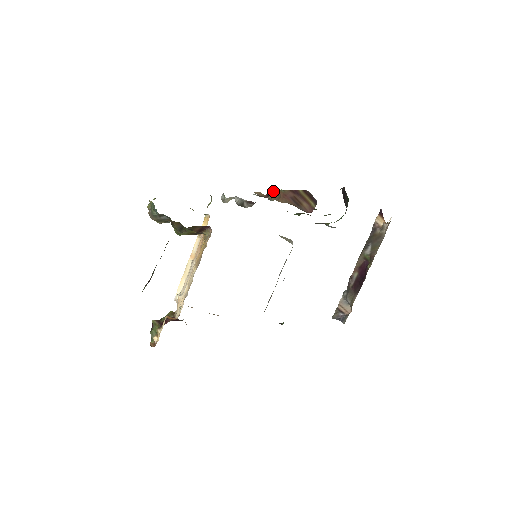
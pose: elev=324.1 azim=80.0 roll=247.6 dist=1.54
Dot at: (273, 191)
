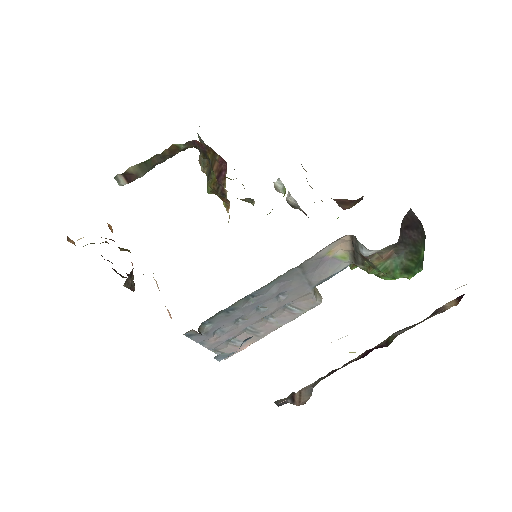
Dot at: occluded
